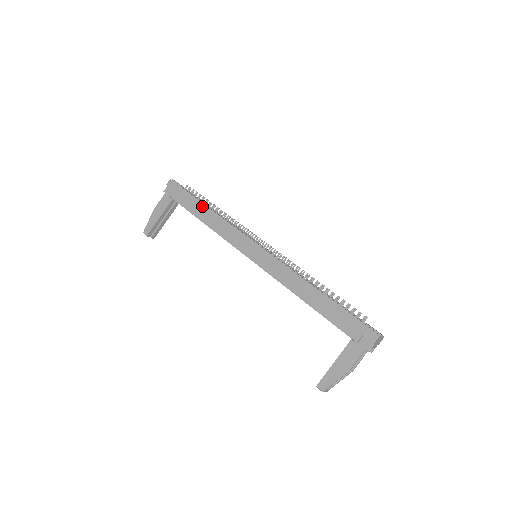
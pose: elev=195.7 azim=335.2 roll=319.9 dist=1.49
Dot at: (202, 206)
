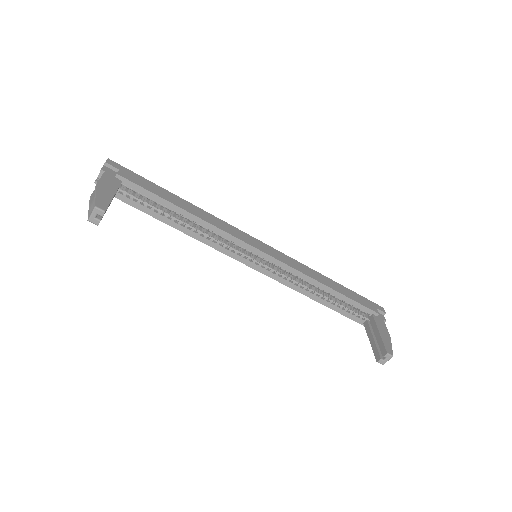
Dot at: (176, 197)
